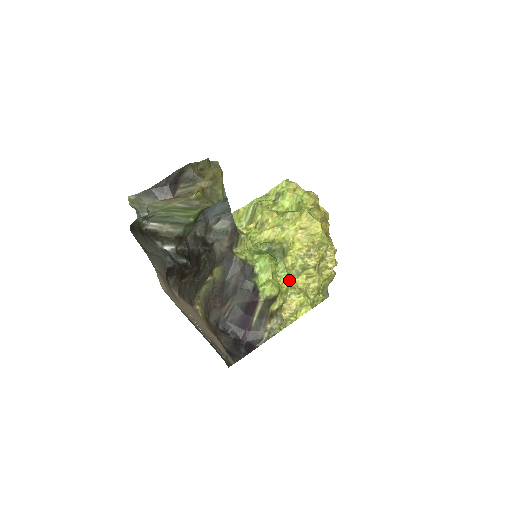
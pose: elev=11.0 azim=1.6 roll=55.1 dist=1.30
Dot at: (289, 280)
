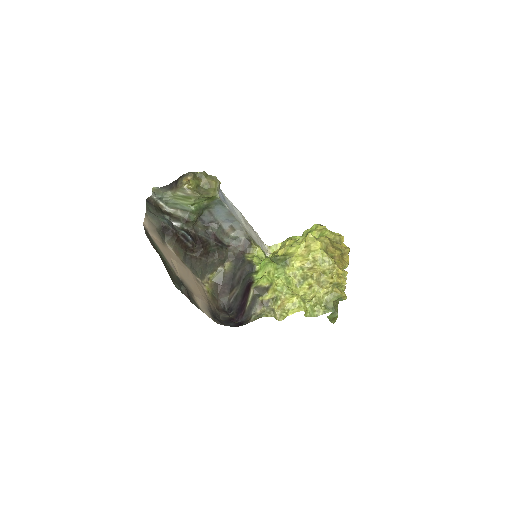
Dot at: (287, 284)
